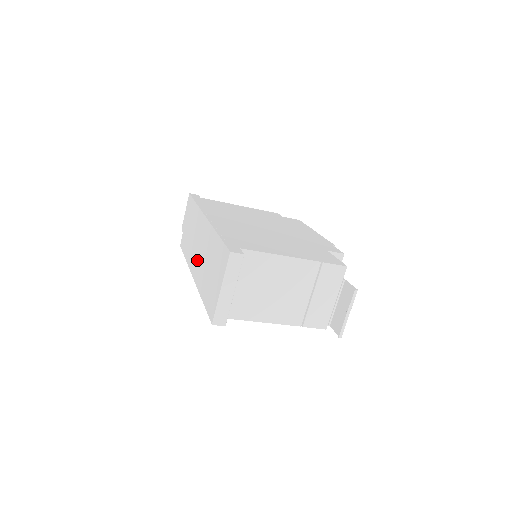
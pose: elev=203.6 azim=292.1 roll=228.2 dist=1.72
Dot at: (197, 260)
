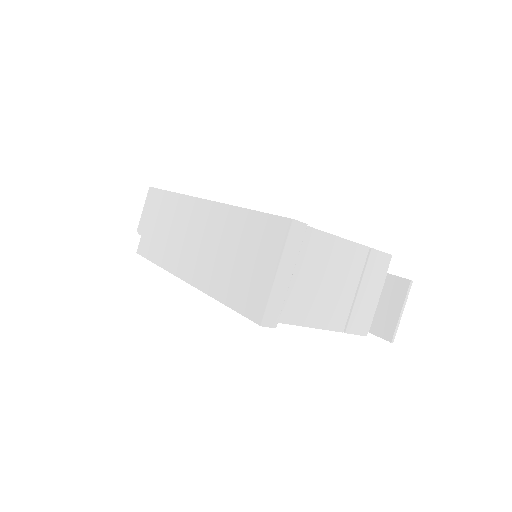
Dot at: (192, 256)
